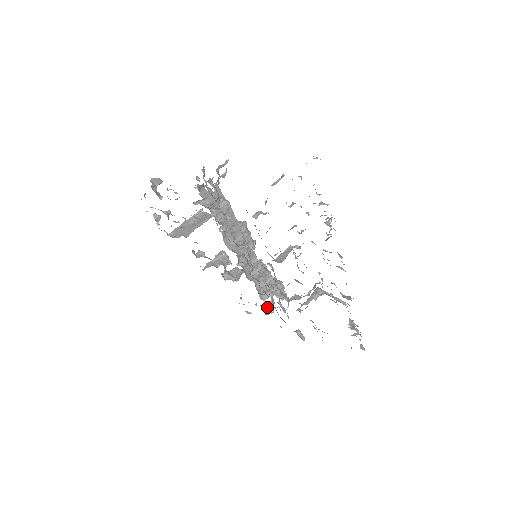
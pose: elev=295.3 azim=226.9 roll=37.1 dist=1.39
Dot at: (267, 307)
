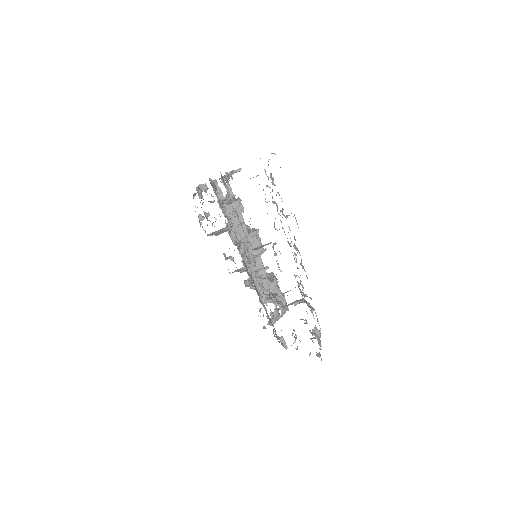
Dot at: occluded
